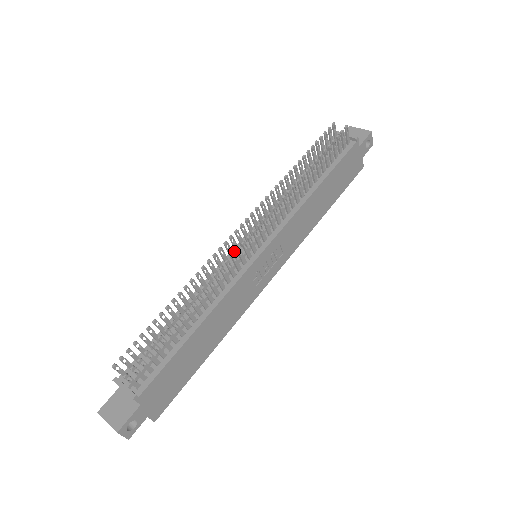
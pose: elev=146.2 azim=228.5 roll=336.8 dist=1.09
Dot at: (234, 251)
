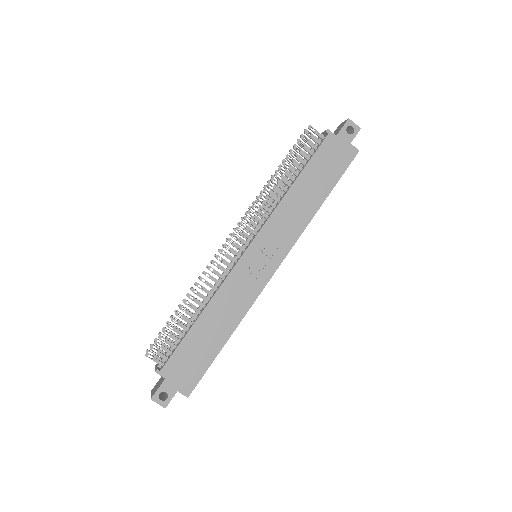
Dot at: occluded
